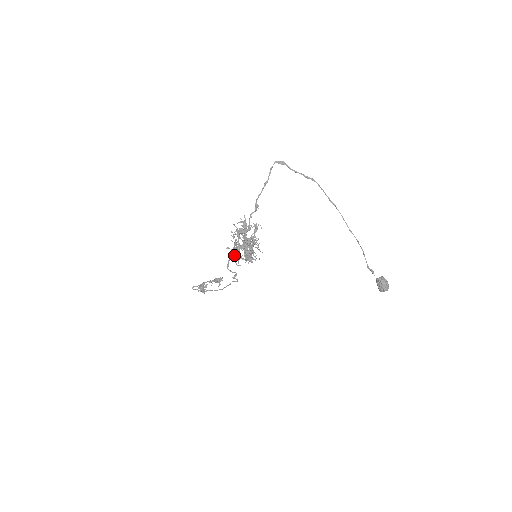
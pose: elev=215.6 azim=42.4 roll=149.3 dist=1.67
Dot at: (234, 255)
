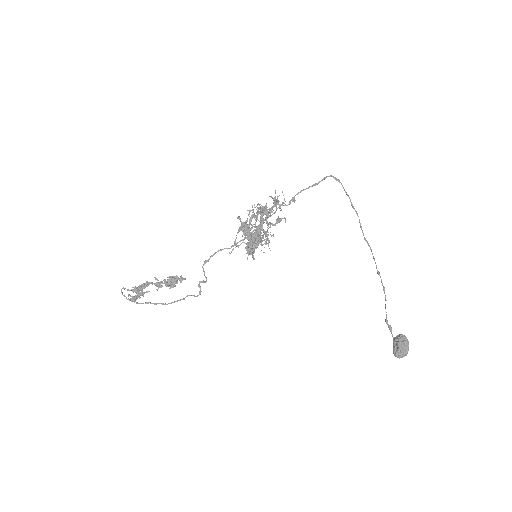
Dot at: occluded
